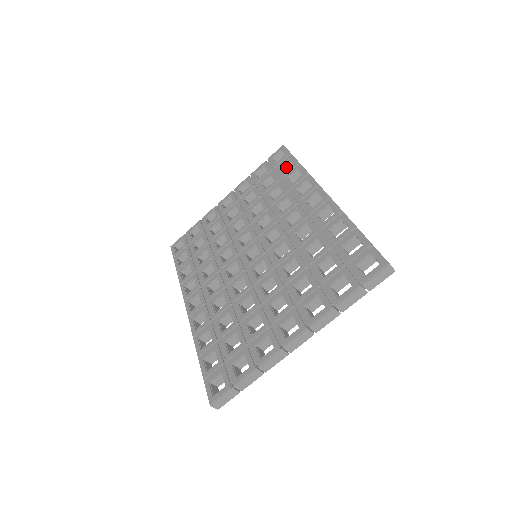
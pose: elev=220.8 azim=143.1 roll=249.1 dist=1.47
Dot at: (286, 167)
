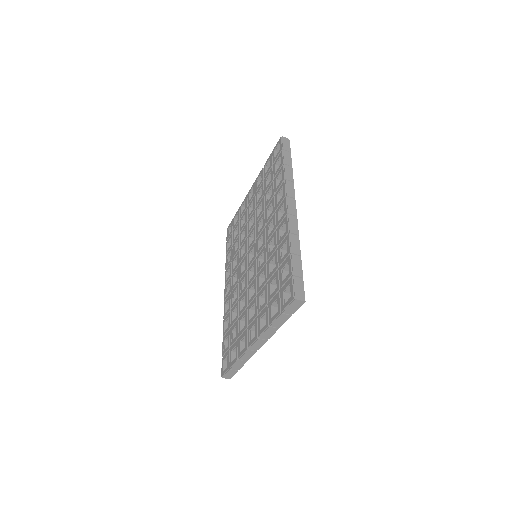
Dot at: occluded
